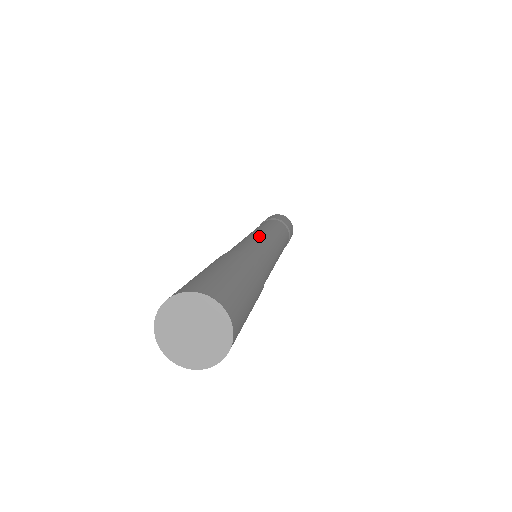
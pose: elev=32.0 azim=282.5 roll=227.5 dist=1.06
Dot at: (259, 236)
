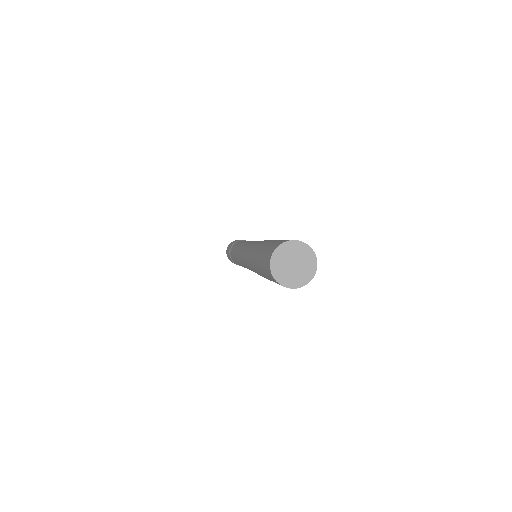
Dot at: occluded
